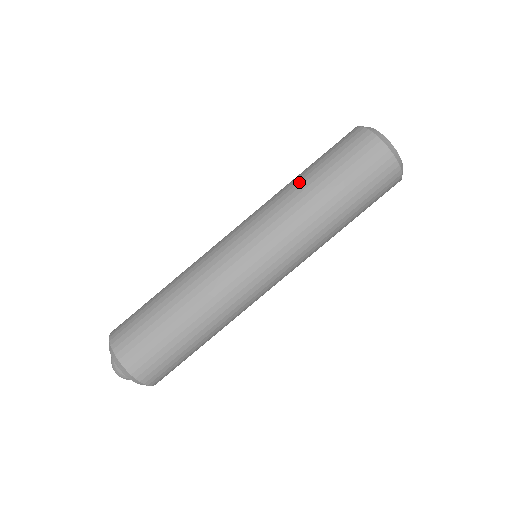
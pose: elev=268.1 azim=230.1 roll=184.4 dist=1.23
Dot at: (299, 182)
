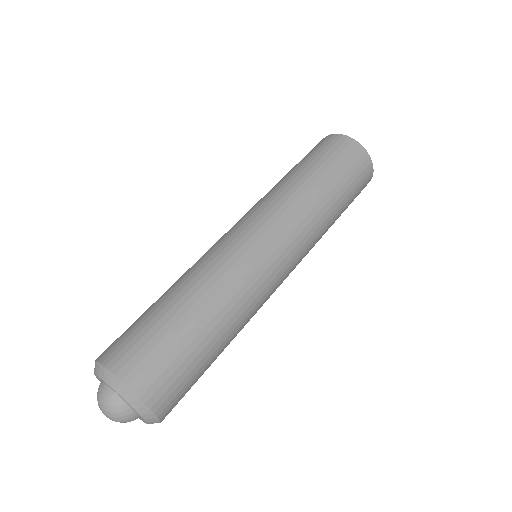
Dot at: (279, 181)
